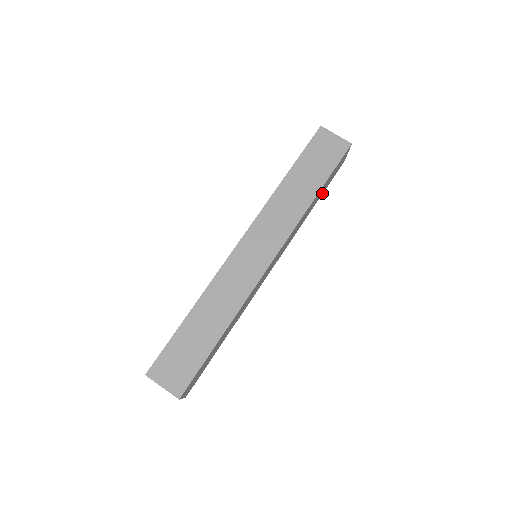
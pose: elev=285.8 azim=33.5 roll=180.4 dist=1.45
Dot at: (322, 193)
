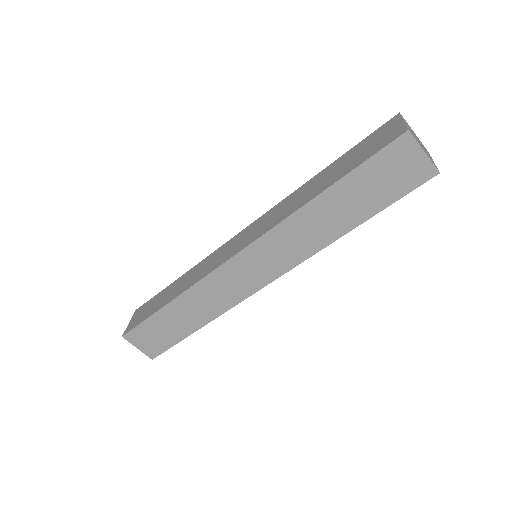
Dot at: occluded
